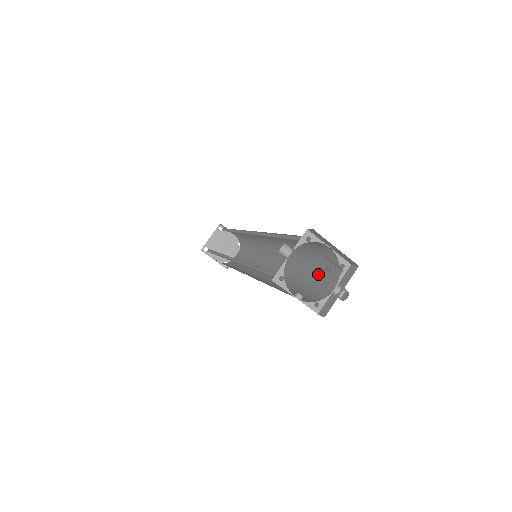
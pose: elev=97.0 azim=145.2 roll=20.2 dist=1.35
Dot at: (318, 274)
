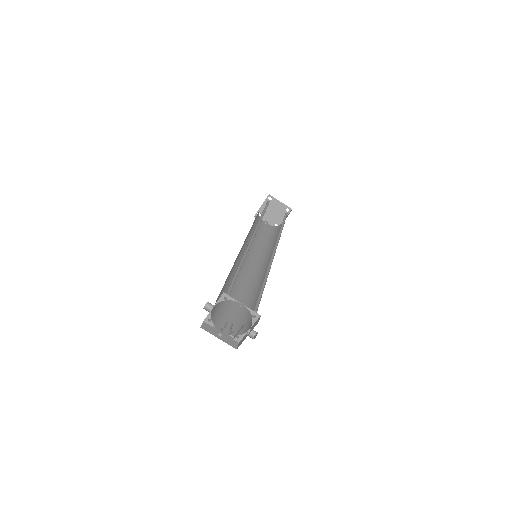
Dot at: occluded
